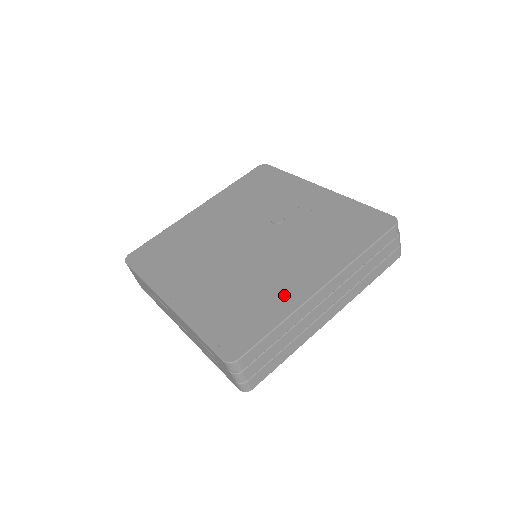
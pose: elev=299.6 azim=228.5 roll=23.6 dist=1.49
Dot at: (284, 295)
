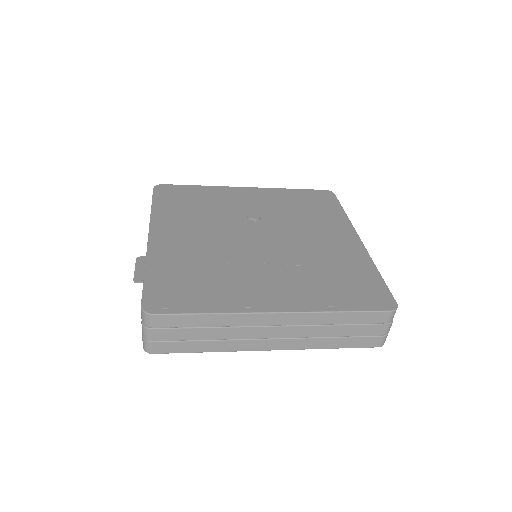
Dot at: (350, 255)
